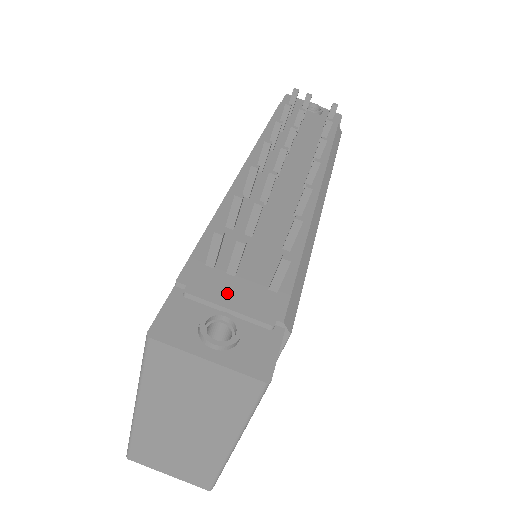
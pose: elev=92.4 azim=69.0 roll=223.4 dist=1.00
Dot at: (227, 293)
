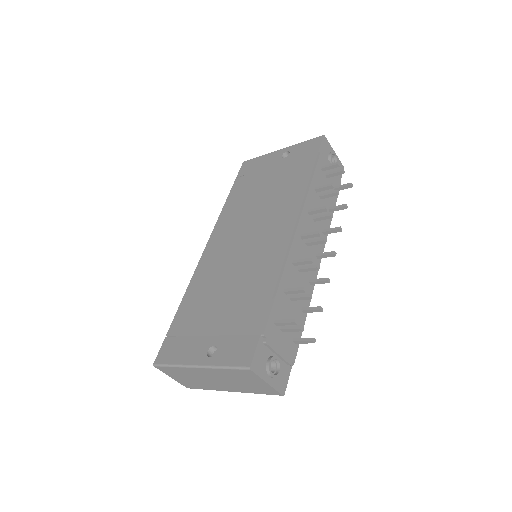
Dot at: (279, 344)
